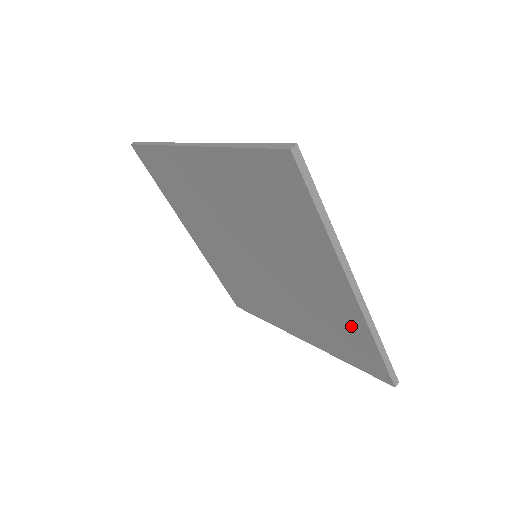
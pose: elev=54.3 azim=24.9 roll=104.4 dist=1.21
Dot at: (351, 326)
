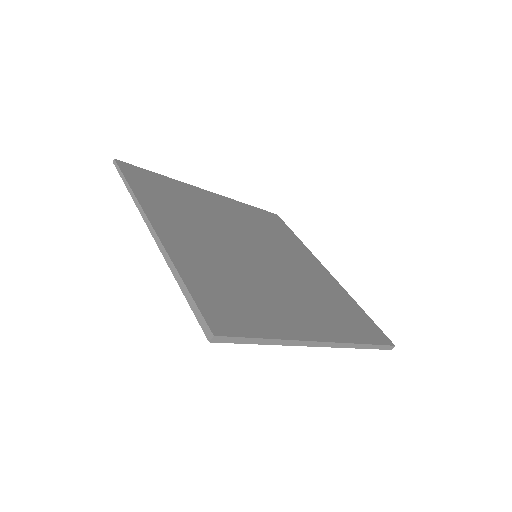
Dot at: occluded
